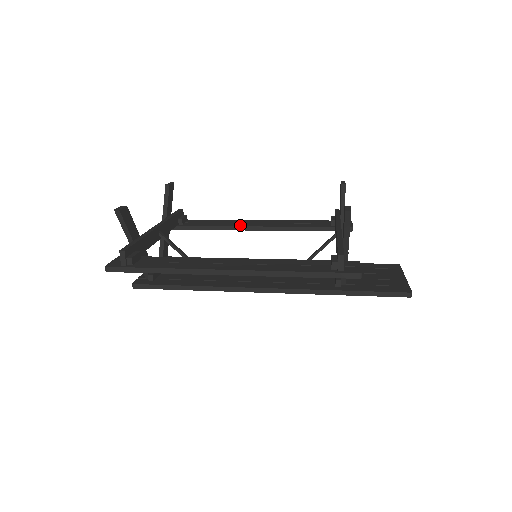
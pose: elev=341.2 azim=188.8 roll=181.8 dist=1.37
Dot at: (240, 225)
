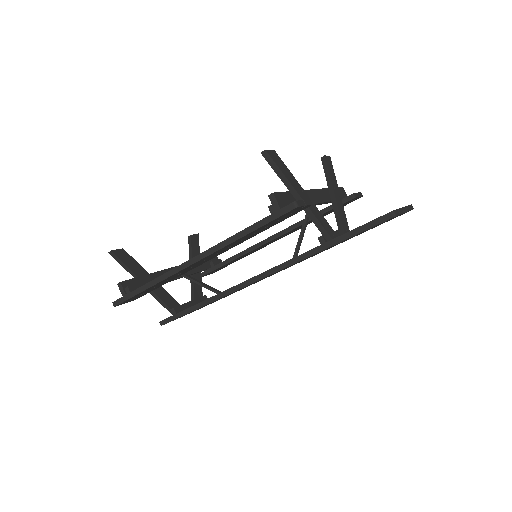
Dot at: (257, 244)
